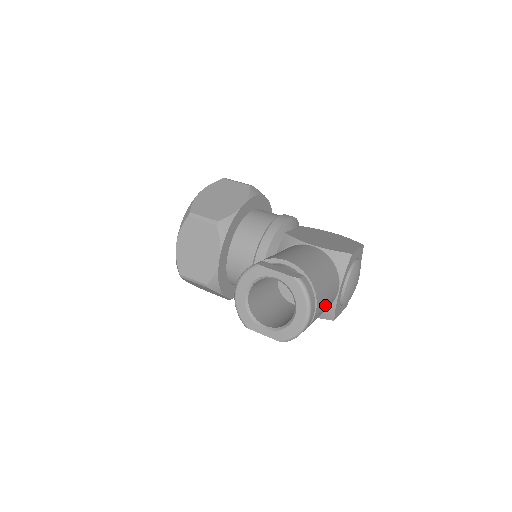
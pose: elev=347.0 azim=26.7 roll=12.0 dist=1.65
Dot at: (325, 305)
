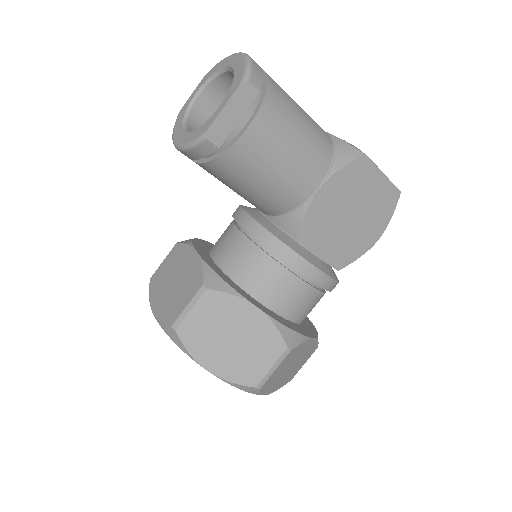
Dot at: occluded
